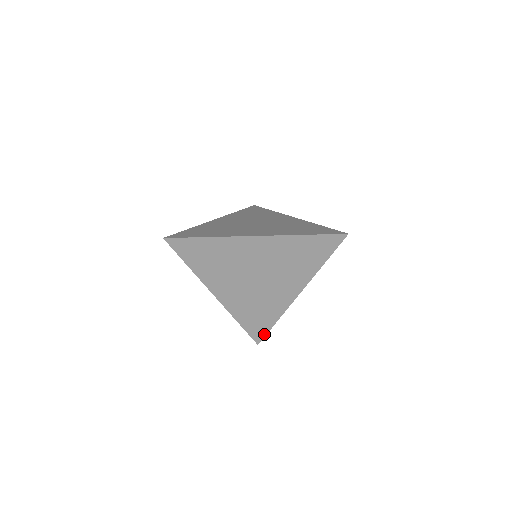
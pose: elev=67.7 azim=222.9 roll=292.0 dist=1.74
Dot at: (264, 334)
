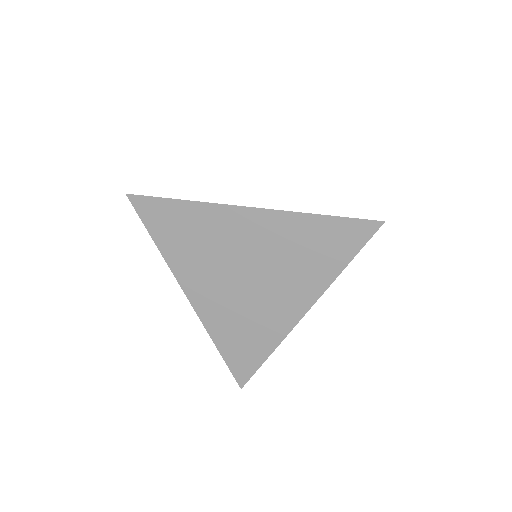
Dot at: (251, 372)
